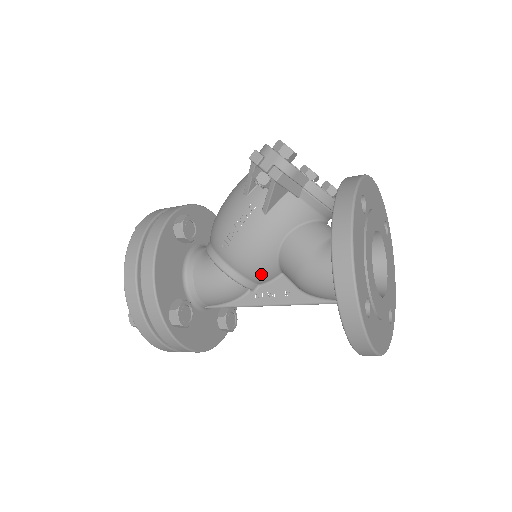
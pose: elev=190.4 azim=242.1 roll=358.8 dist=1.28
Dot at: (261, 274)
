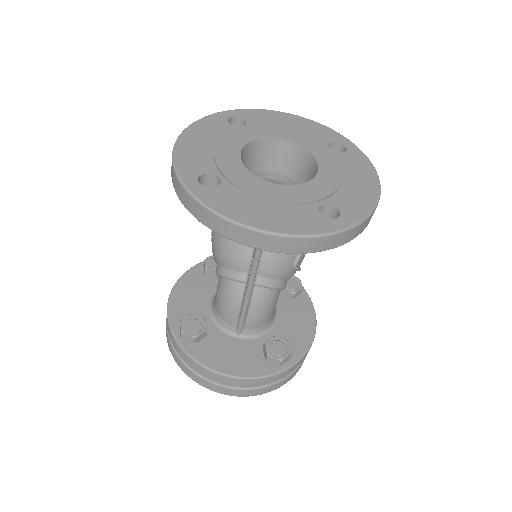
Dot at: (234, 256)
